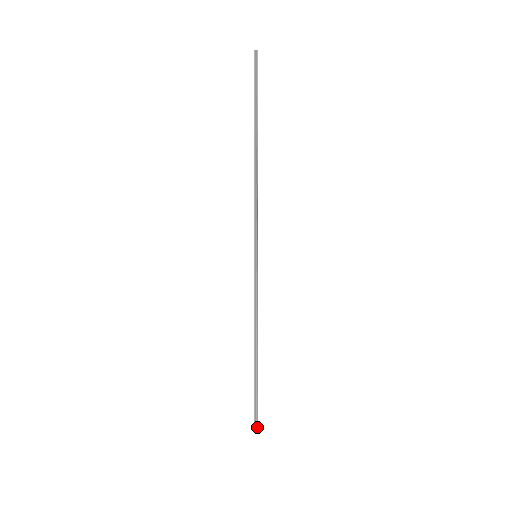
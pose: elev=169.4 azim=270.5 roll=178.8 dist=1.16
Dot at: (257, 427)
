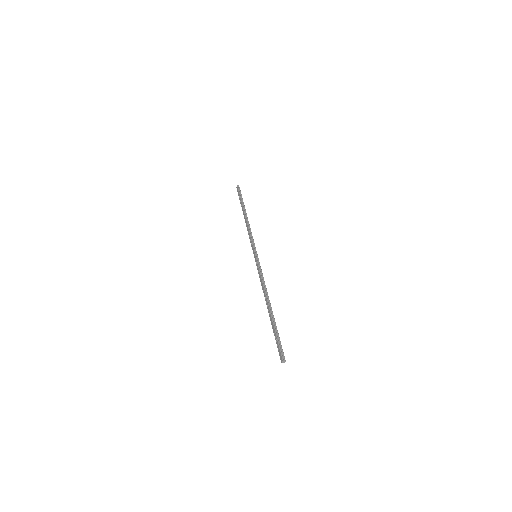
Dot at: occluded
